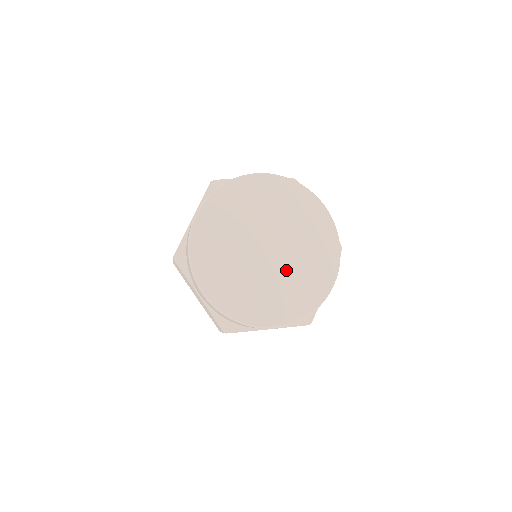
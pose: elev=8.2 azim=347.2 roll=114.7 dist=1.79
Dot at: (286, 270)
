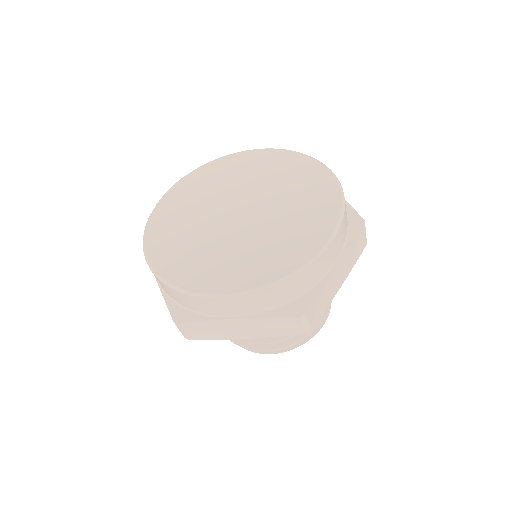
Dot at: (258, 231)
